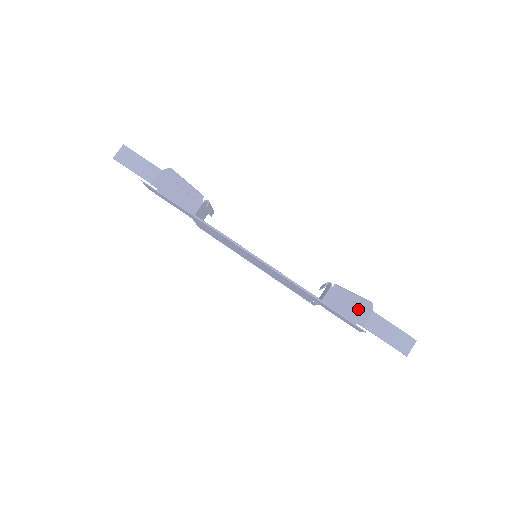
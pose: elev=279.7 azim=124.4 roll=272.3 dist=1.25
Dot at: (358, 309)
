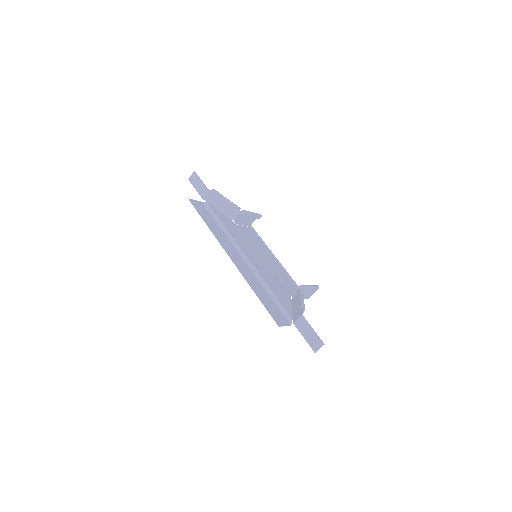
Dot at: (299, 310)
